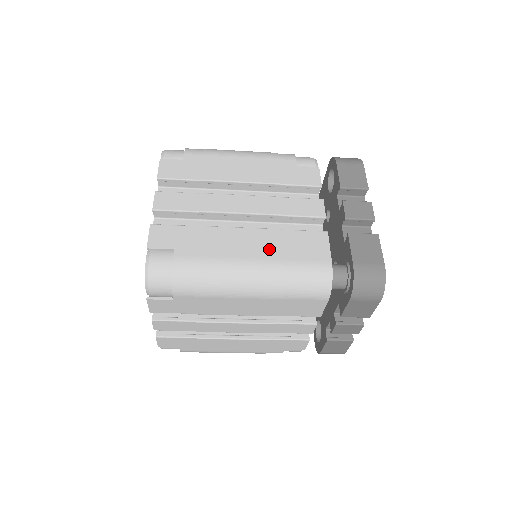
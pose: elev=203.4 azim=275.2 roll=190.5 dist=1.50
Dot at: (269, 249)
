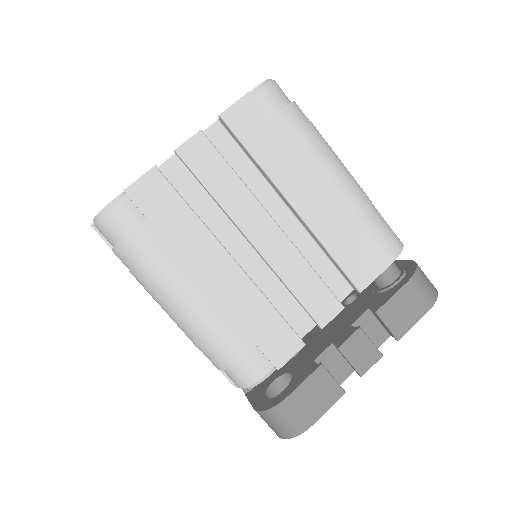
Dot at: occluded
